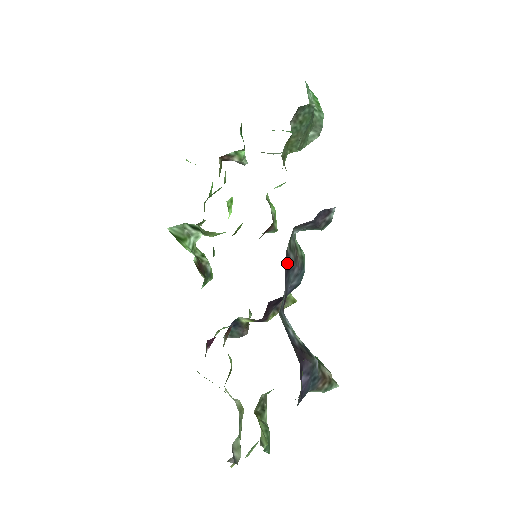
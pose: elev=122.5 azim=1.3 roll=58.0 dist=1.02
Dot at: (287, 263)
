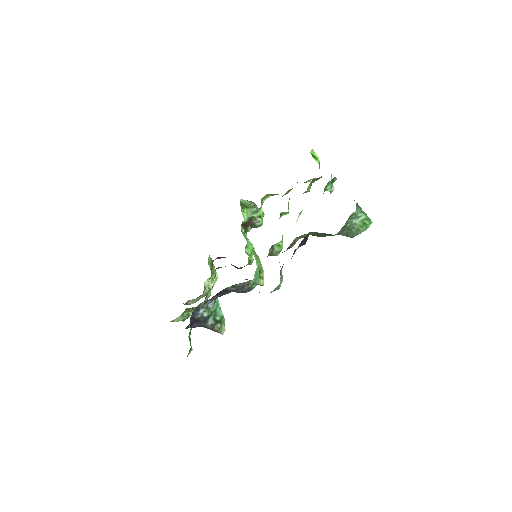
Dot at: (226, 290)
